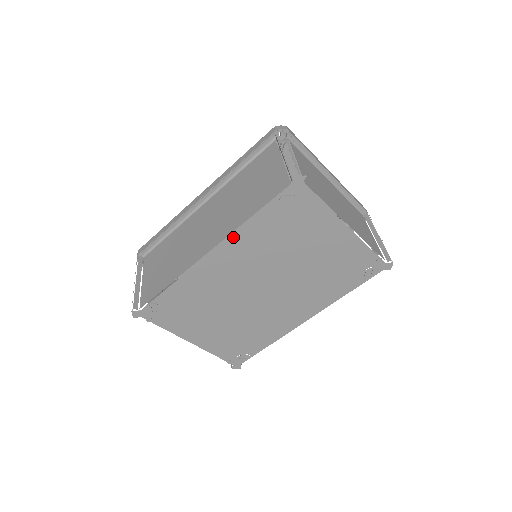
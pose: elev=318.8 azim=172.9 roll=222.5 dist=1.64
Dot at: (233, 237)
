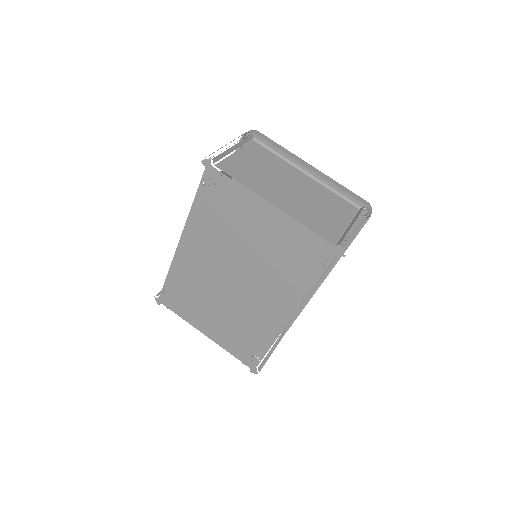
Dot at: (188, 225)
